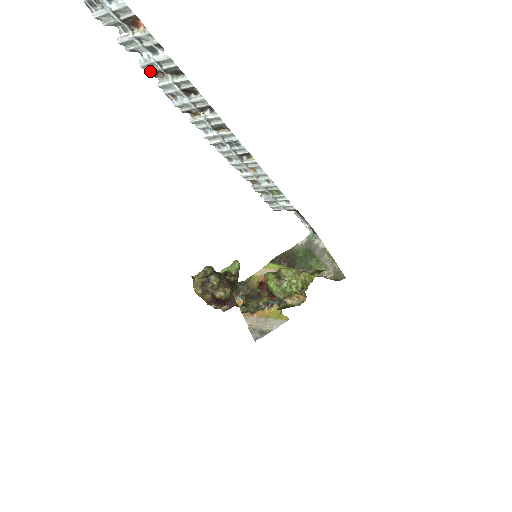
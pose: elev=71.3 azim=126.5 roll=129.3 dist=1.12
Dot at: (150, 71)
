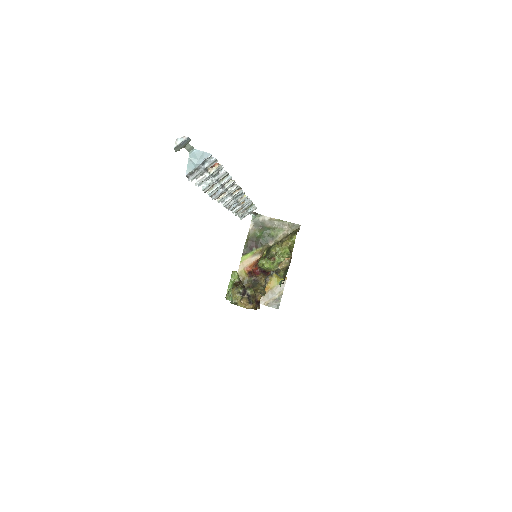
Dot at: (207, 189)
